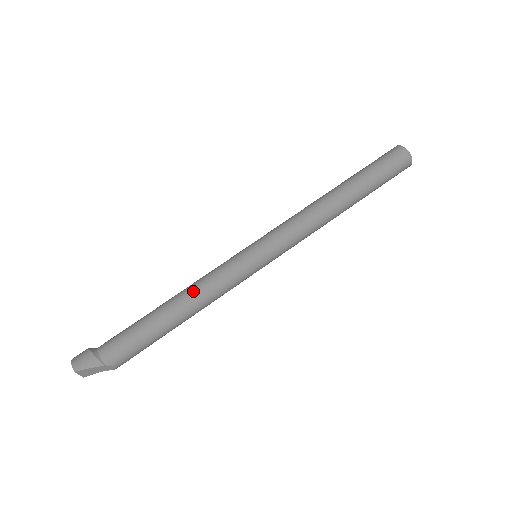
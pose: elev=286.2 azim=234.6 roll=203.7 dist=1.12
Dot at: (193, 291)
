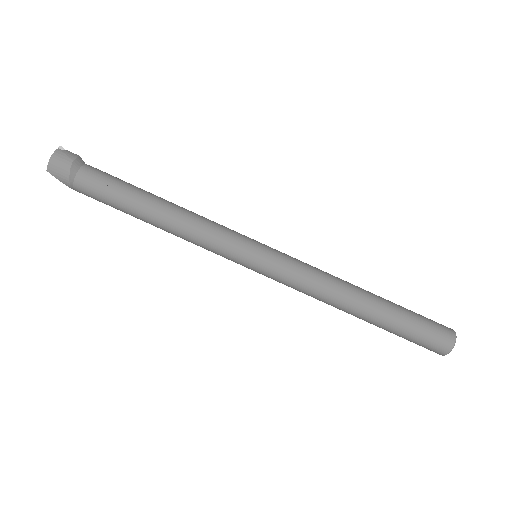
Dot at: (180, 229)
